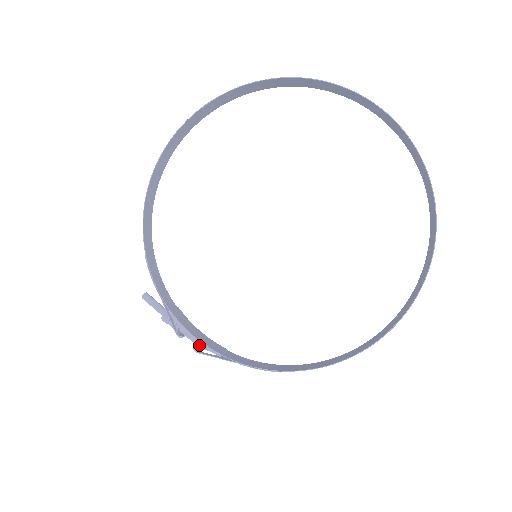
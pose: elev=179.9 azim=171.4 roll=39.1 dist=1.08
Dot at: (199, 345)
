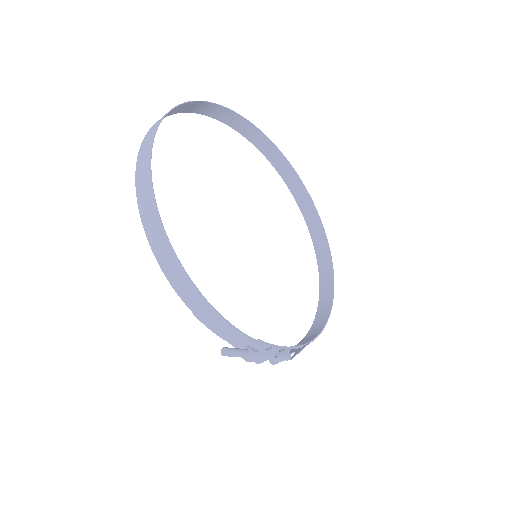
Dot at: (289, 351)
